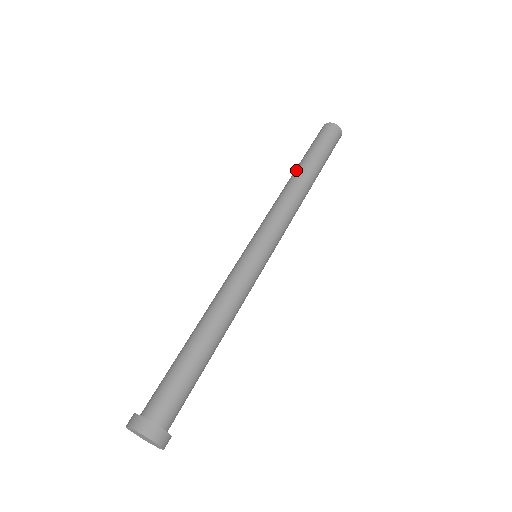
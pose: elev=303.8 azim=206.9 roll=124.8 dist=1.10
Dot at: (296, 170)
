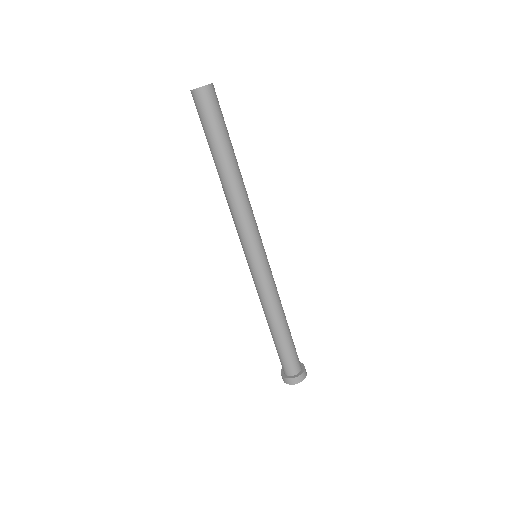
Dot at: (223, 169)
